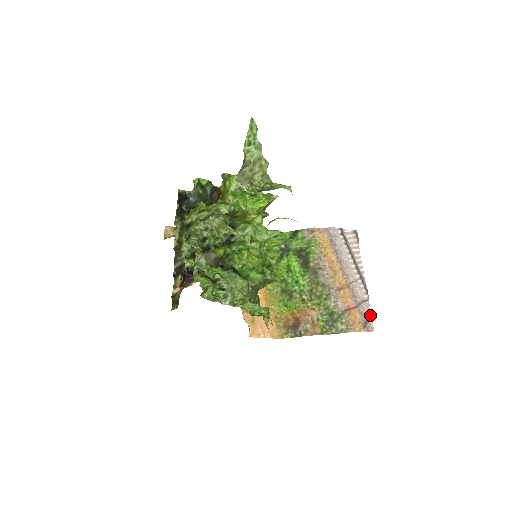
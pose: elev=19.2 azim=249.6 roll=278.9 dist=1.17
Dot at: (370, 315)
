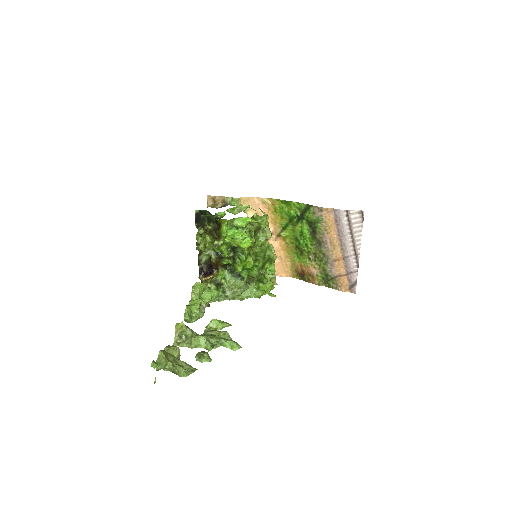
Dot at: (355, 283)
